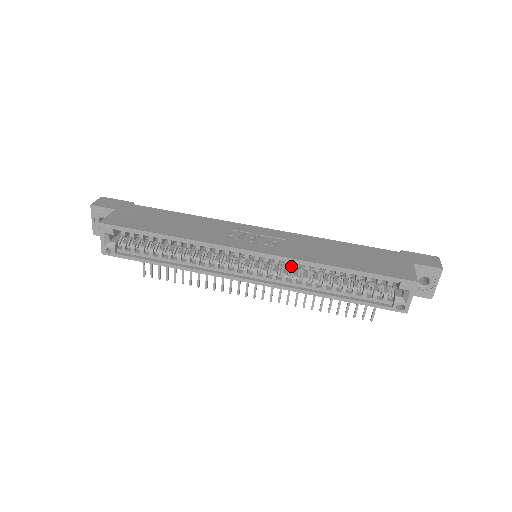
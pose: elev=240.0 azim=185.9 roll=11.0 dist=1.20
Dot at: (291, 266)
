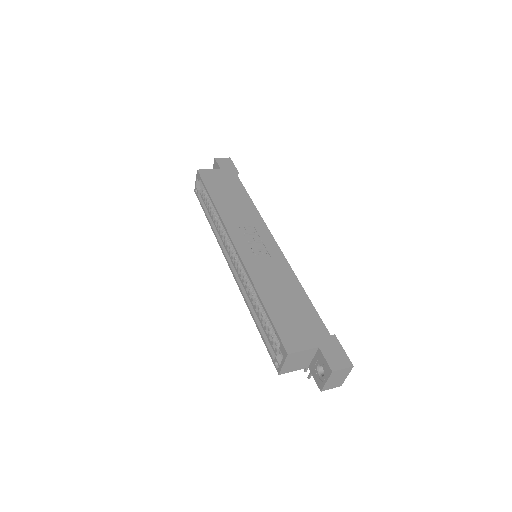
Dot at: occluded
